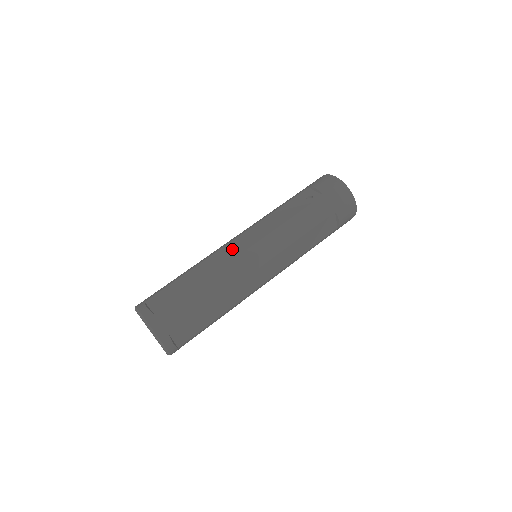
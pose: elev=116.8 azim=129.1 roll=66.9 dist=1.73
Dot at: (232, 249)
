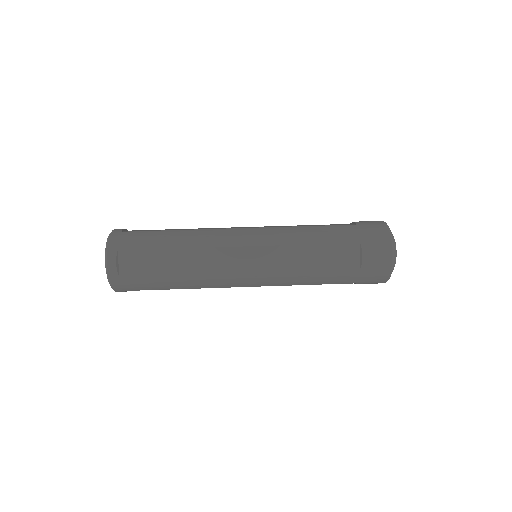
Dot at: occluded
